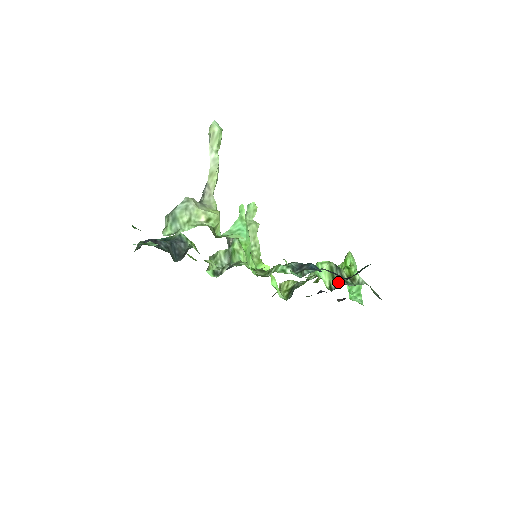
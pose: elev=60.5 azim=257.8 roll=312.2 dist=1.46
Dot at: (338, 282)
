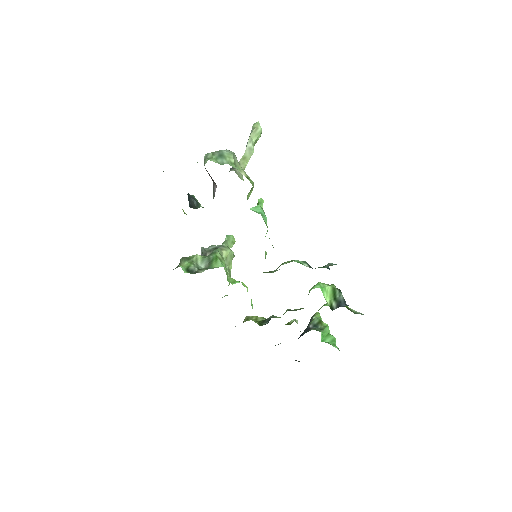
Dot at: (341, 303)
